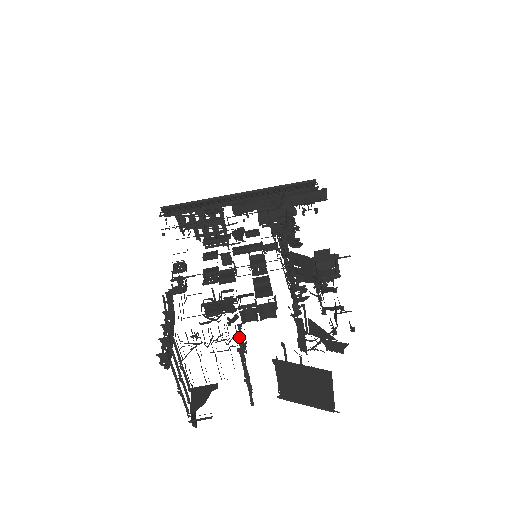
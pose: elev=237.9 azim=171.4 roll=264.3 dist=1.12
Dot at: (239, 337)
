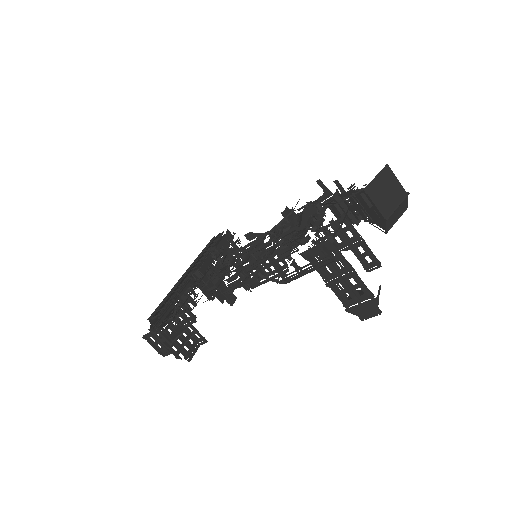
Dot at: (333, 220)
